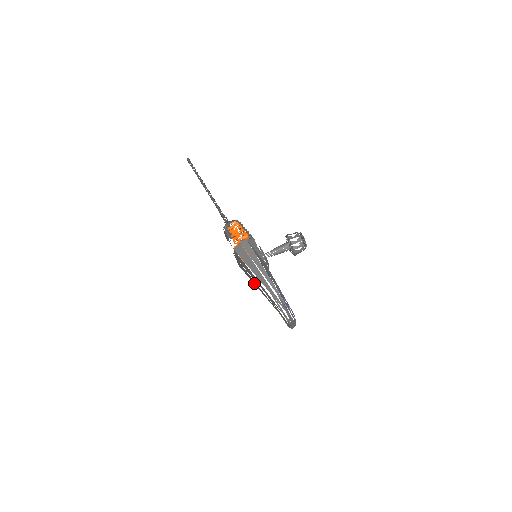
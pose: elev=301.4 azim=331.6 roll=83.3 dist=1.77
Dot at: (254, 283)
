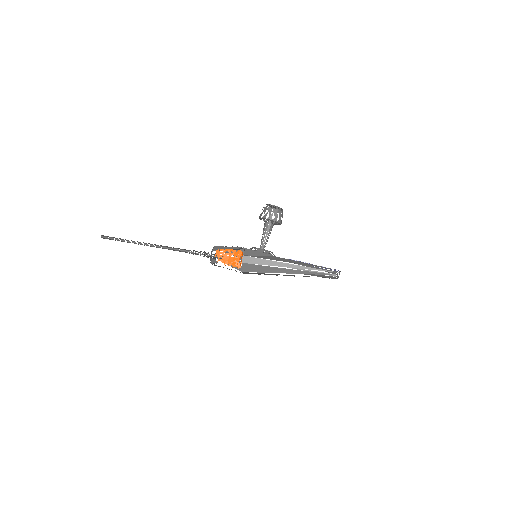
Dot at: occluded
